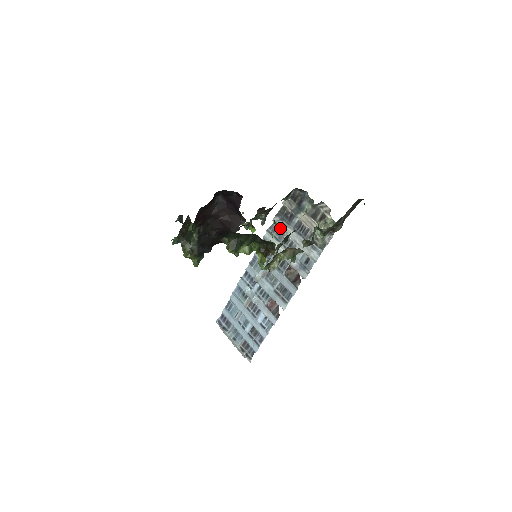
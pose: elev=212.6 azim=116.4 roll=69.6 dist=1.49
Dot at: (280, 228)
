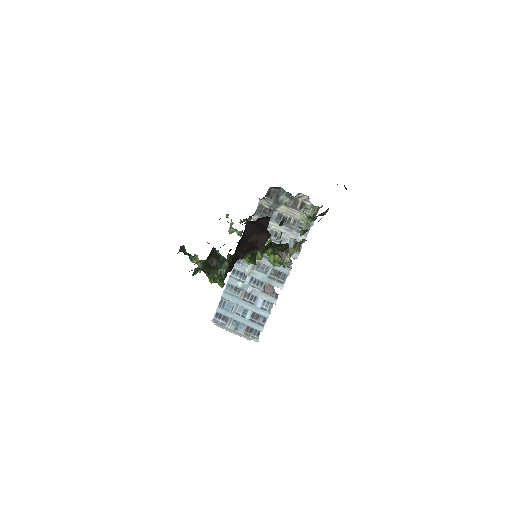
Dot at: occluded
